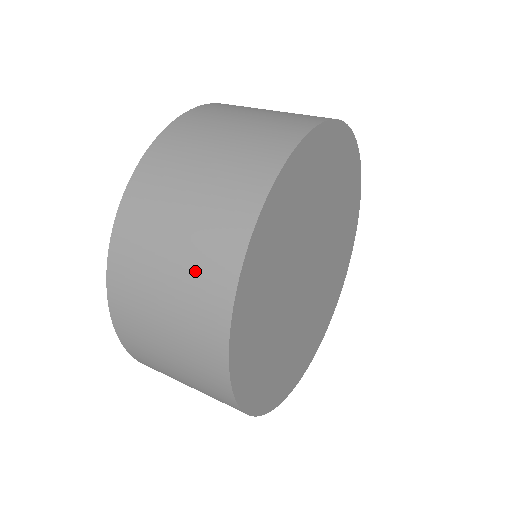
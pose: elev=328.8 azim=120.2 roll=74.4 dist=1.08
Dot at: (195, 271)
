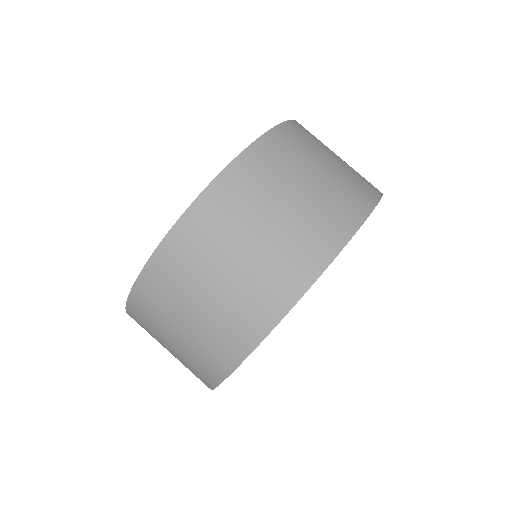
Dot at: (229, 315)
